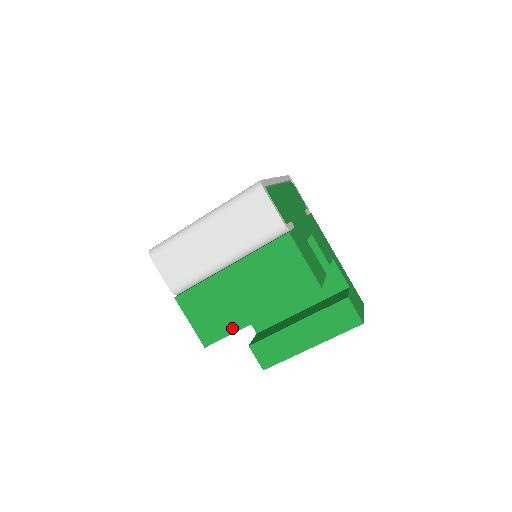
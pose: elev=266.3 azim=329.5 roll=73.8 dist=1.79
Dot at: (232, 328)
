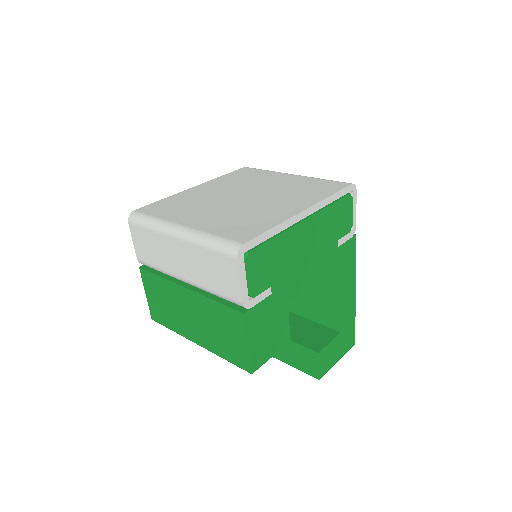
Dot at: (174, 328)
